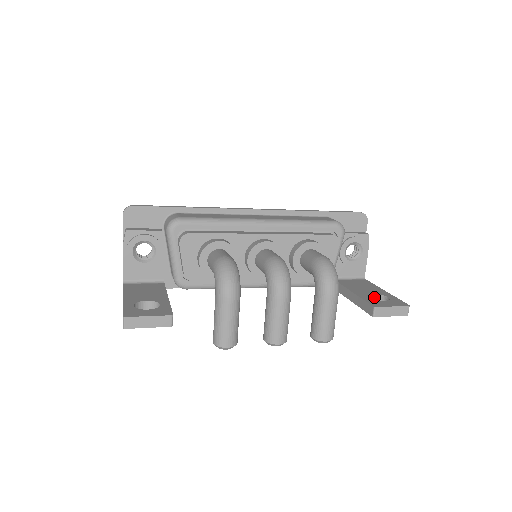
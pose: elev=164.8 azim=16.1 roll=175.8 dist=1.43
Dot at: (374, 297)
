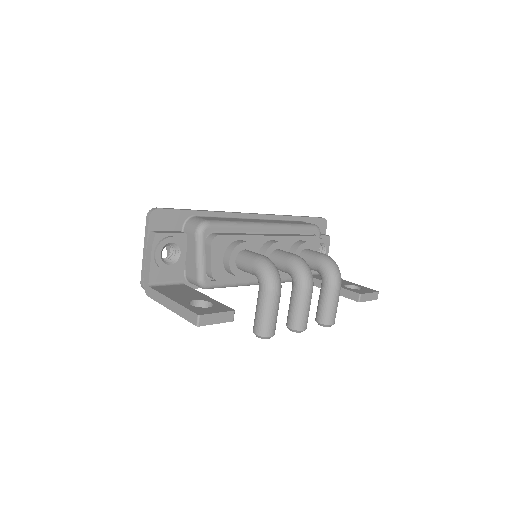
Dot at: occluded
